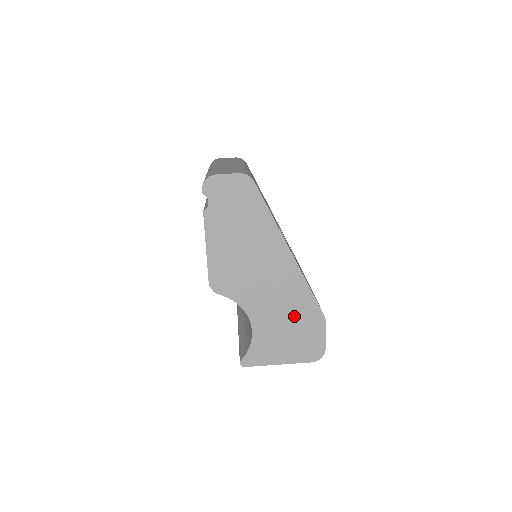
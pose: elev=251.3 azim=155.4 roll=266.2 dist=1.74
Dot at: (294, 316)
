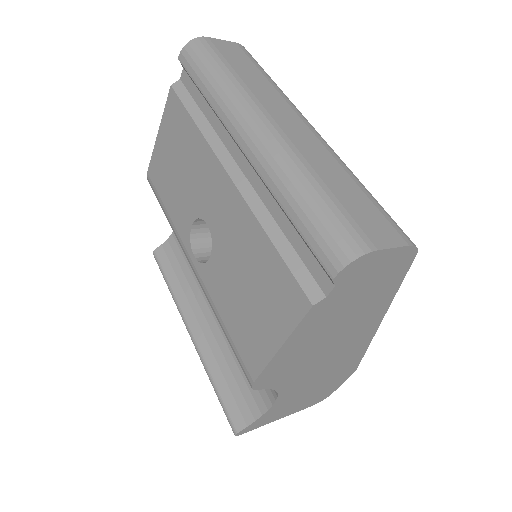
Dot at: (328, 379)
